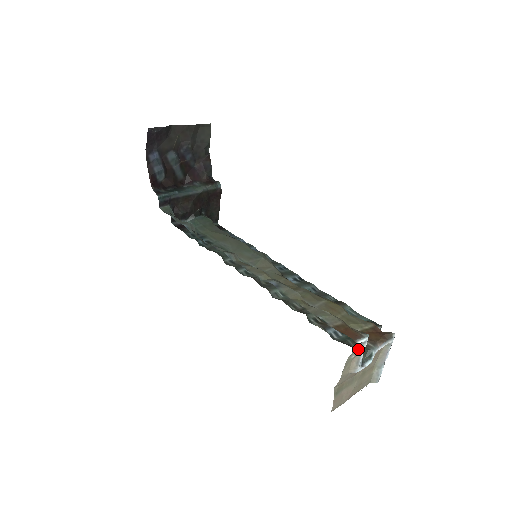
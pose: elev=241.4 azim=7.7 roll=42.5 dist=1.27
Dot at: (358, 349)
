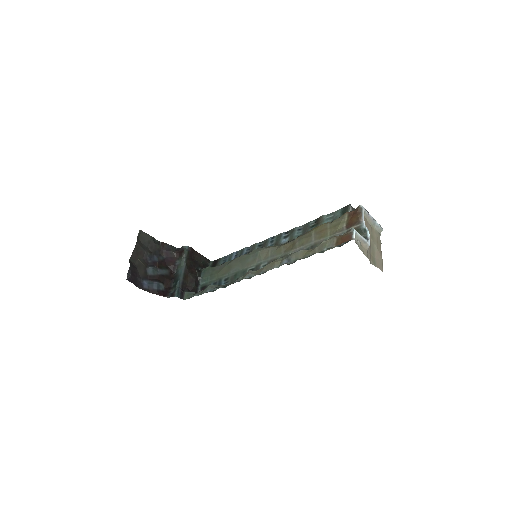
Dot at: (357, 239)
